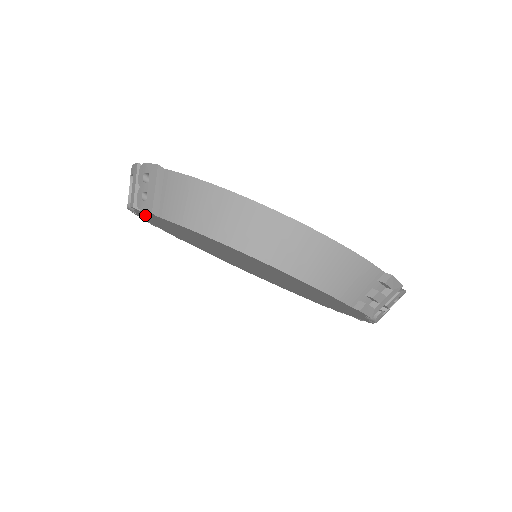
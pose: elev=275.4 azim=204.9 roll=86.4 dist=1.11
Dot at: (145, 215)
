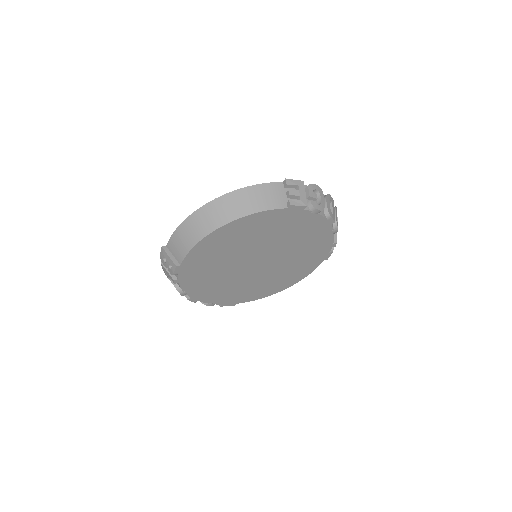
Dot at: (186, 284)
